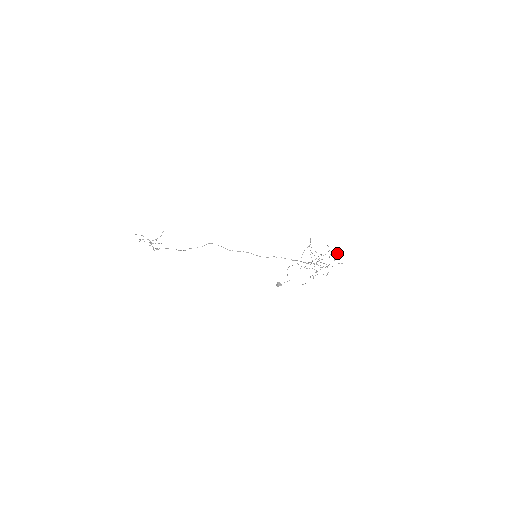
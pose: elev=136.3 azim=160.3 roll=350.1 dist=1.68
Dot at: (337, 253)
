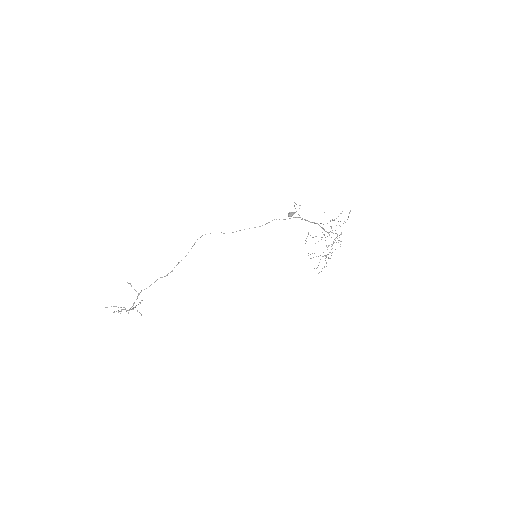
Dot at: occluded
